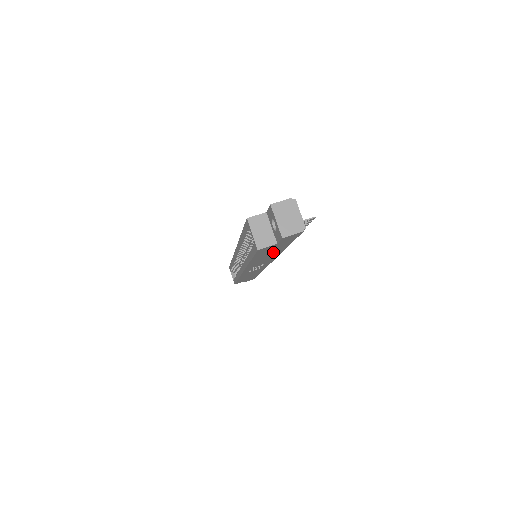
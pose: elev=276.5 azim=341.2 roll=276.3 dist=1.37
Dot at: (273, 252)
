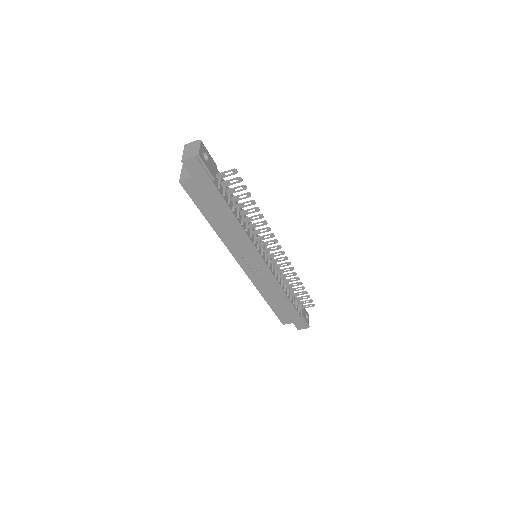
Dot at: (219, 210)
